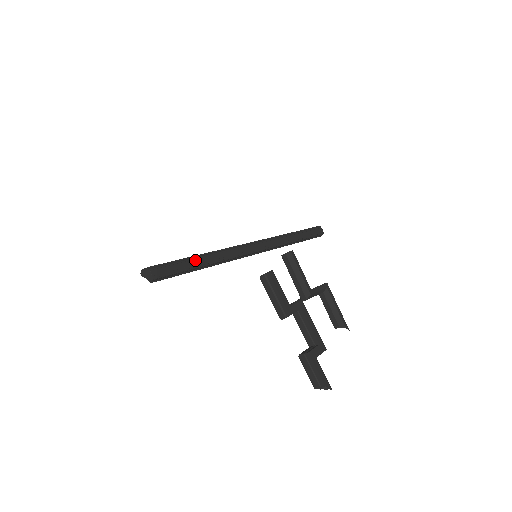
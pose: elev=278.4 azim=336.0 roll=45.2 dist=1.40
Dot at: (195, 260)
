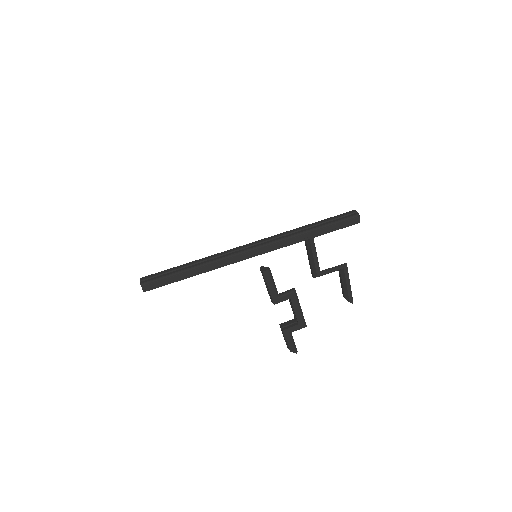
Dot at: (183, 274)
